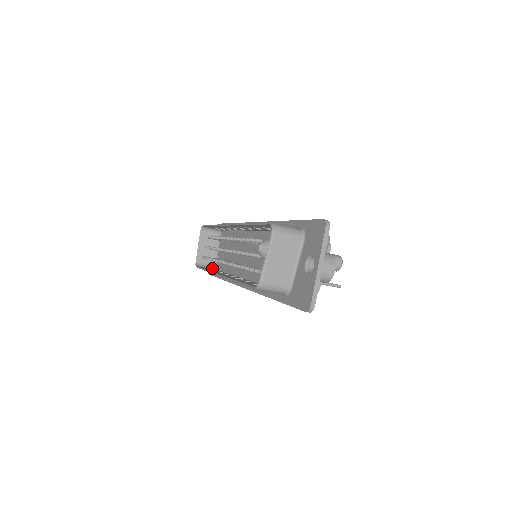
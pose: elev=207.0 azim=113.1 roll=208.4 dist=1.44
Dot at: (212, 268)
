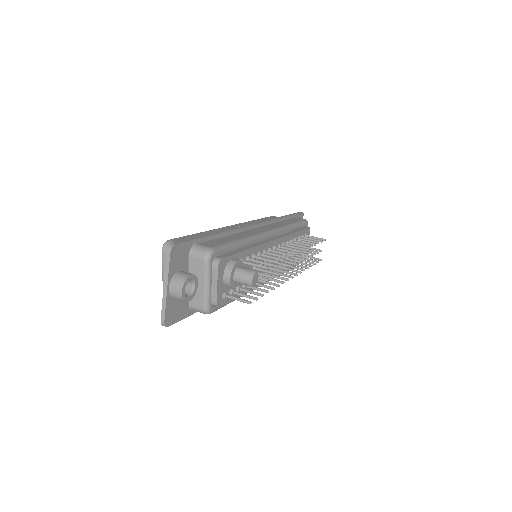
Dot at: occluded
